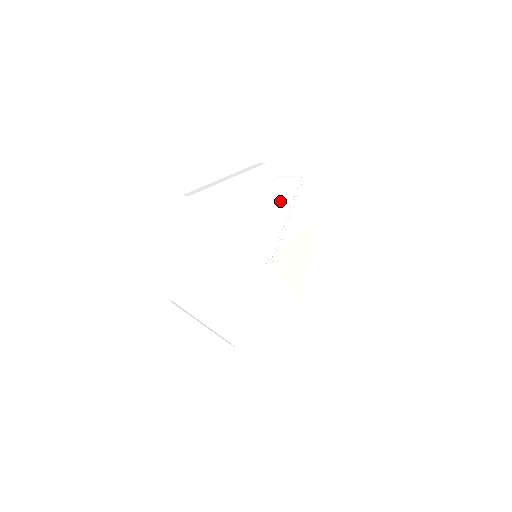
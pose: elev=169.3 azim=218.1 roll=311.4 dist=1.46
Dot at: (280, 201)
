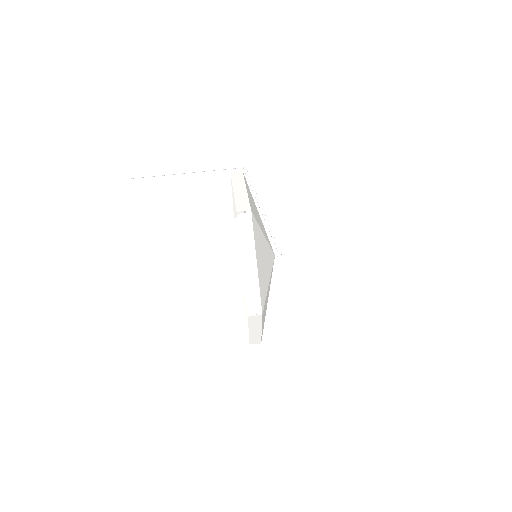
Dot at: (255, 212)
